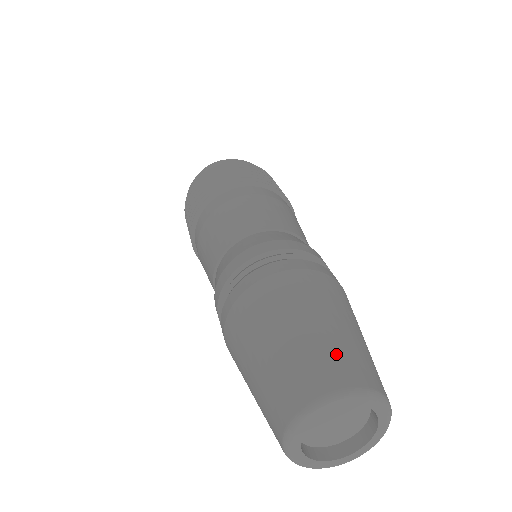
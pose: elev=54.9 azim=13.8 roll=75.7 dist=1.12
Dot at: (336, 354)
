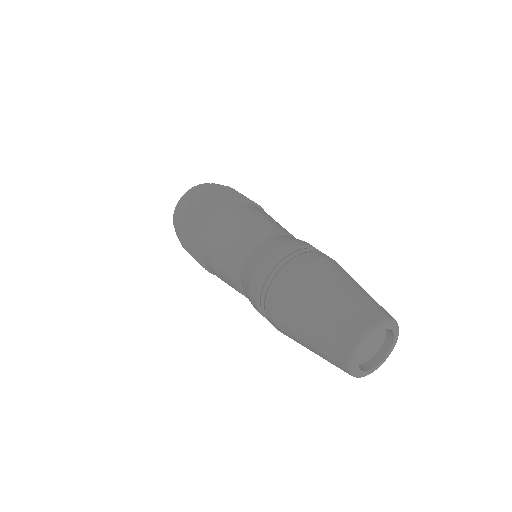
Dot at: (360, 306)
